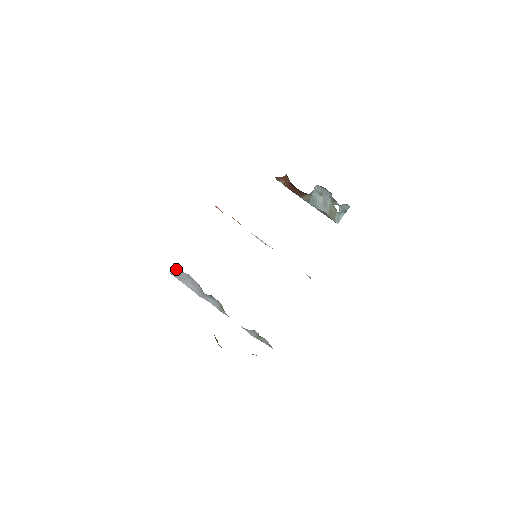
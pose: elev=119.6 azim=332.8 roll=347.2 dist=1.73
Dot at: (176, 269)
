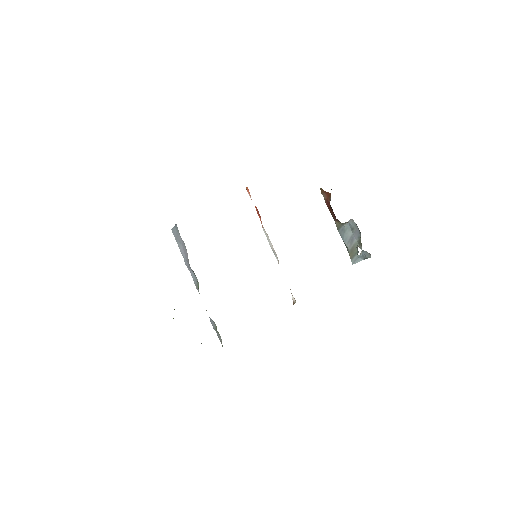
Dot at: (177, 229)
